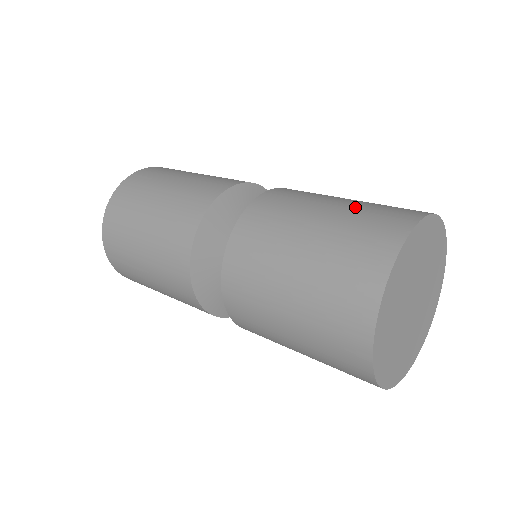
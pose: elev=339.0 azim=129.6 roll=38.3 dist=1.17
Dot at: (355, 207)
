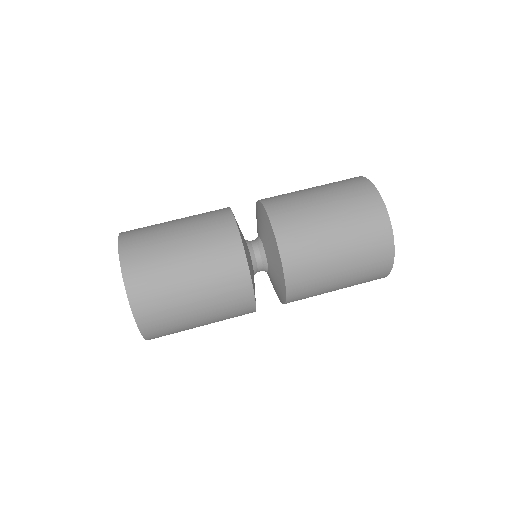
Dot at: (352, 239)
